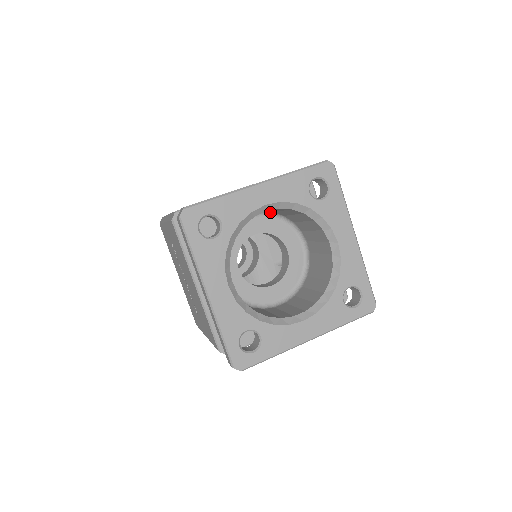
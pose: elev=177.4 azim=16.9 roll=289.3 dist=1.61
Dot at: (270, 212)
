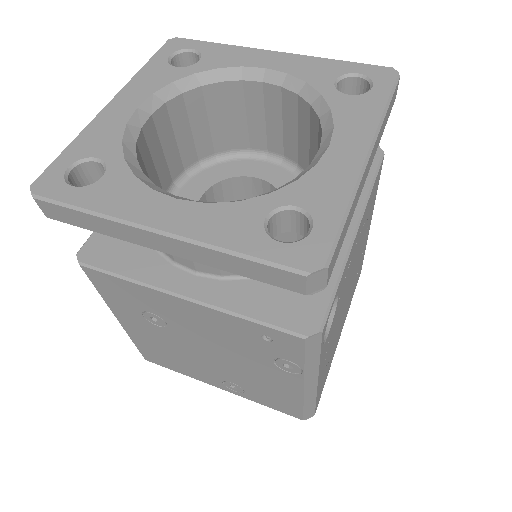
Dot at: (295, 164)
